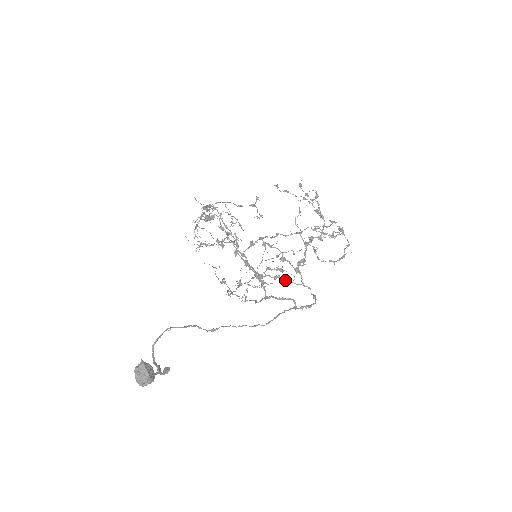
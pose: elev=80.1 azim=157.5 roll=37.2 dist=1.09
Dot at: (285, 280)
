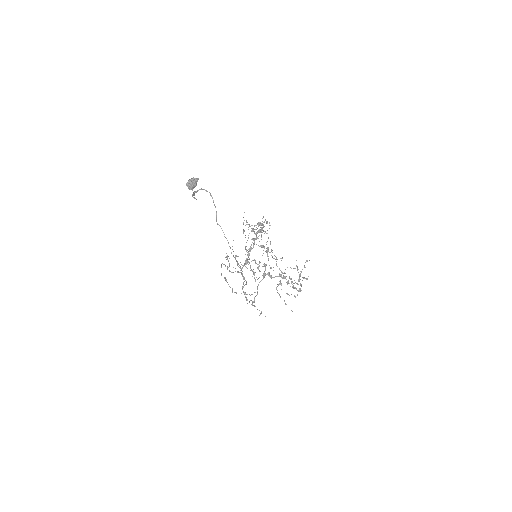
Dot at: occluded
